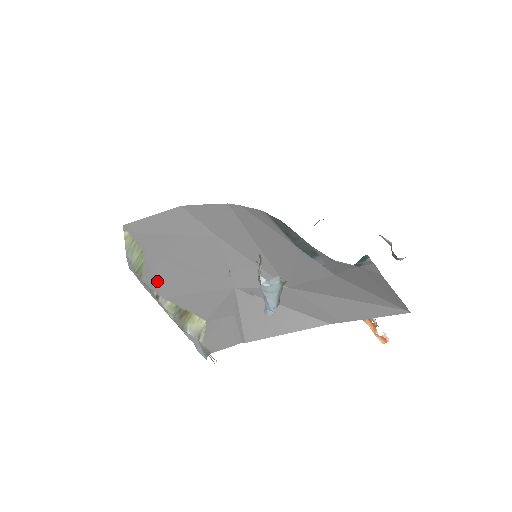
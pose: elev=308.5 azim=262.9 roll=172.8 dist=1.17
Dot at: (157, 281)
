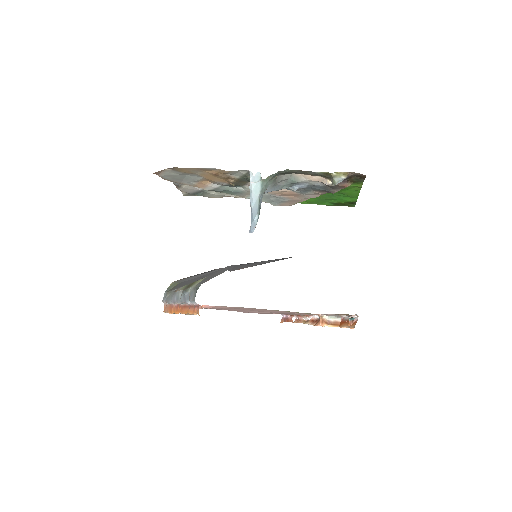
Dot at: (181, 285)
